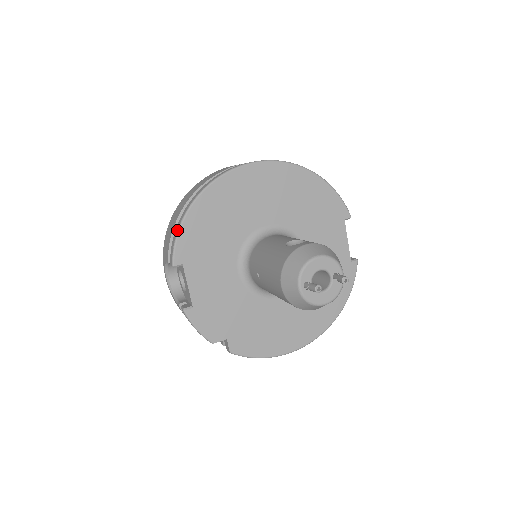
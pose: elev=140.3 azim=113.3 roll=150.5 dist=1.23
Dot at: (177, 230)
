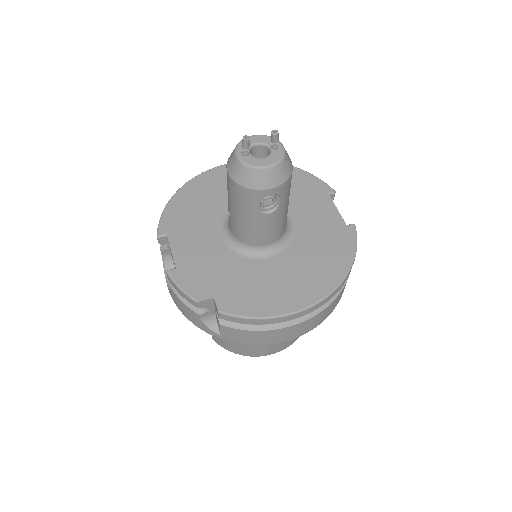
Dot at: (163, 211)
